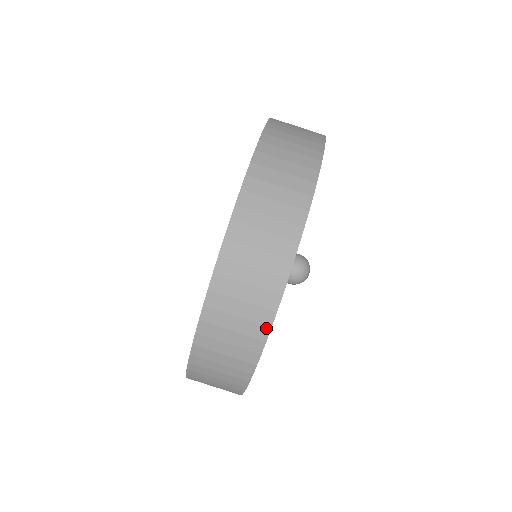
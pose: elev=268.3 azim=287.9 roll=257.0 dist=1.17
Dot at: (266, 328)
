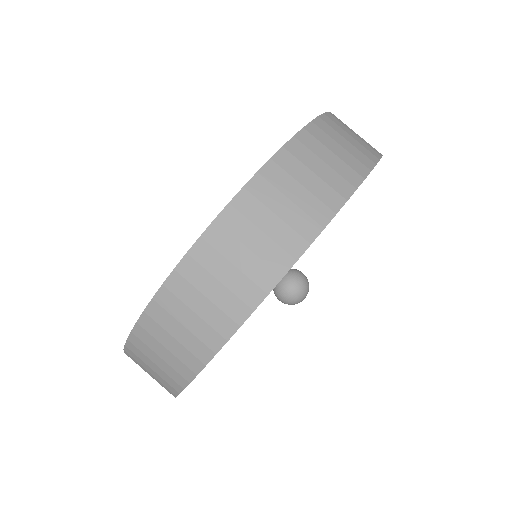
Dot at: (200, 363)
